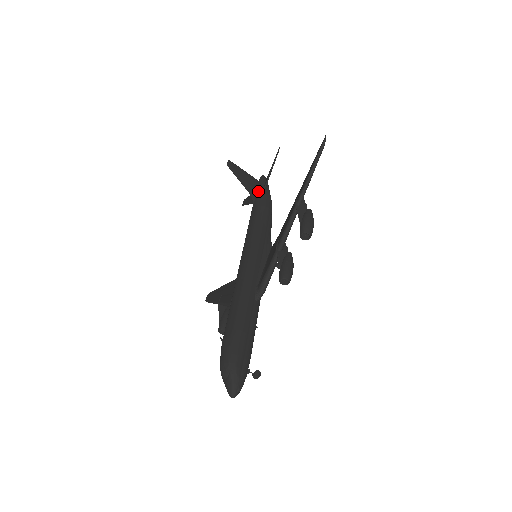
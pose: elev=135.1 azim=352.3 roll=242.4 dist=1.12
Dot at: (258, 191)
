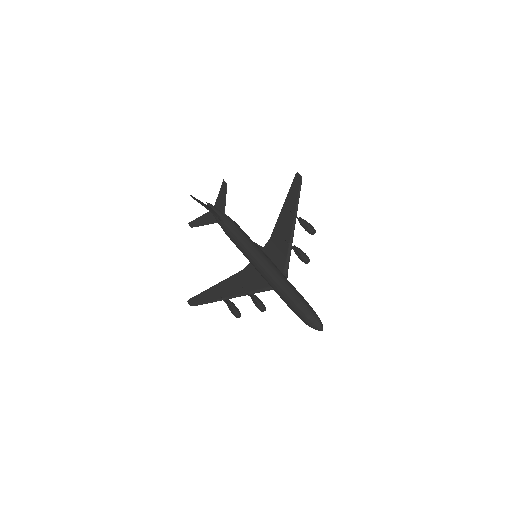
Dot at: (219, 214)
